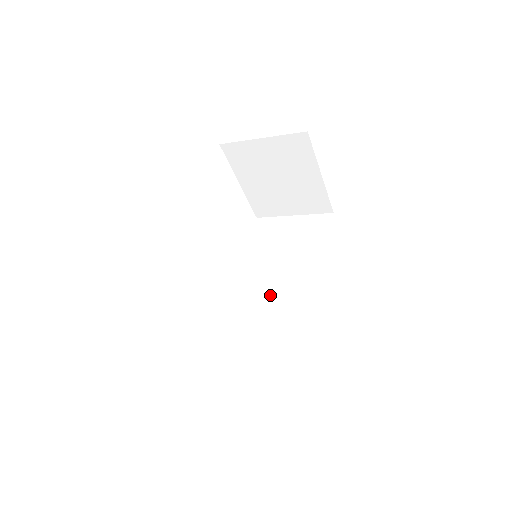
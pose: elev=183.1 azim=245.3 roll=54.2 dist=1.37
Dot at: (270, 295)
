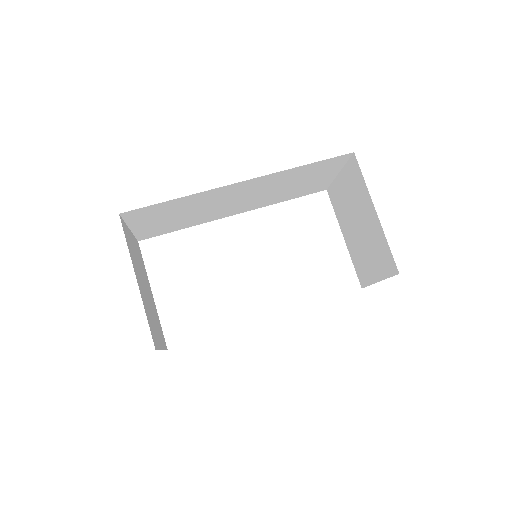
Dot at: occluded
